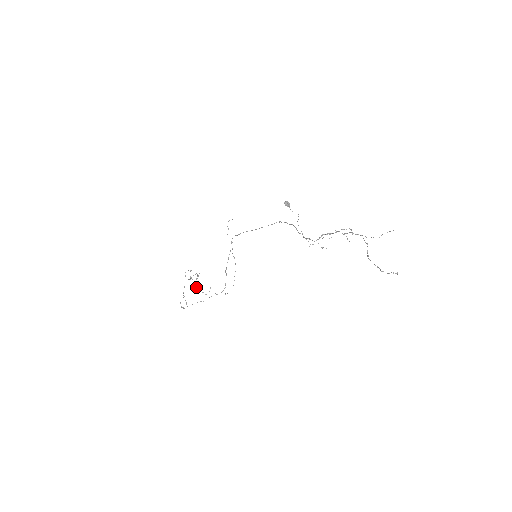
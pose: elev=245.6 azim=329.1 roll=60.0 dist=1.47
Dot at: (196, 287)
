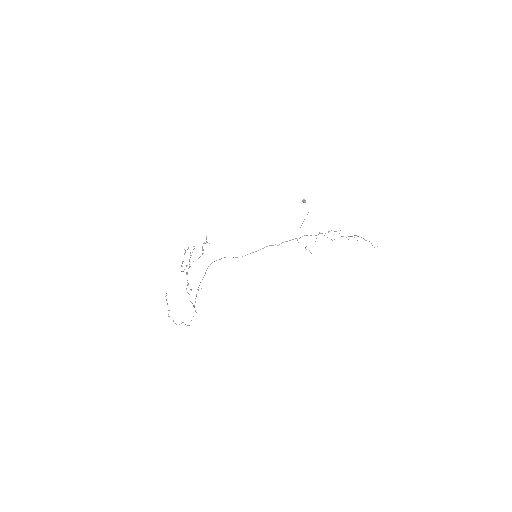
Dot at: occluded
